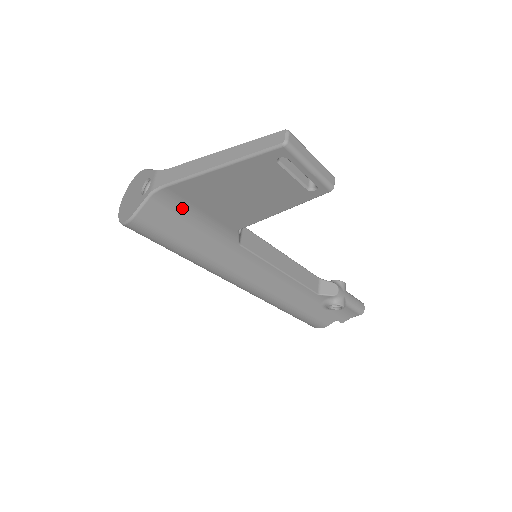
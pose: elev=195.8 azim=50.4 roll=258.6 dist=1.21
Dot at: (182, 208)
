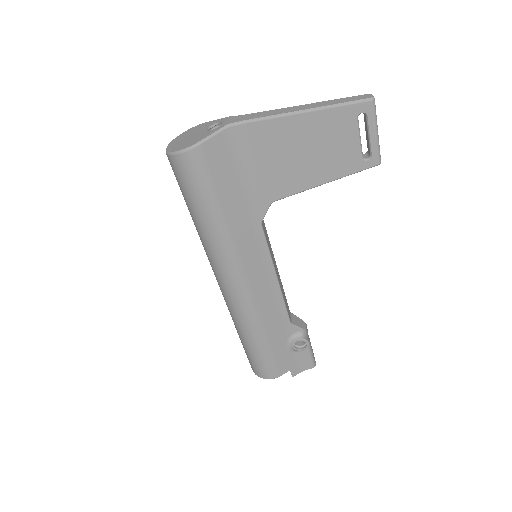
Dot at: (241, 155)
